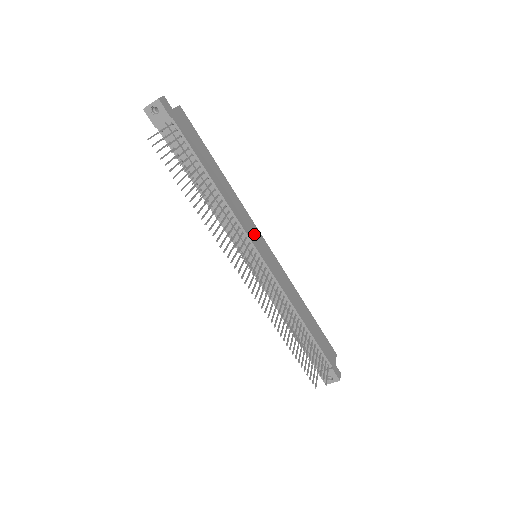
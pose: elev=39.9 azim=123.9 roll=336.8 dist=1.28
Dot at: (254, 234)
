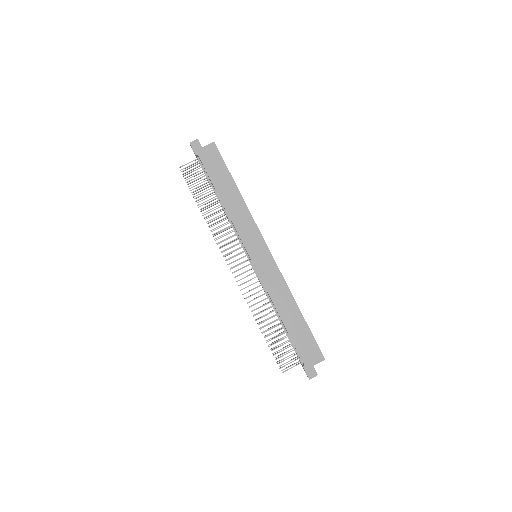
Dot at: (252, 240)
